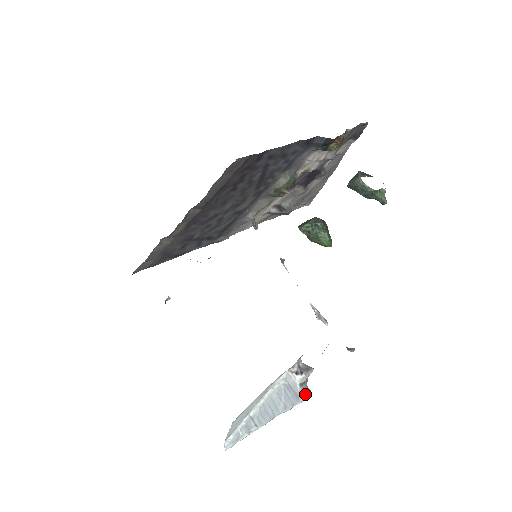
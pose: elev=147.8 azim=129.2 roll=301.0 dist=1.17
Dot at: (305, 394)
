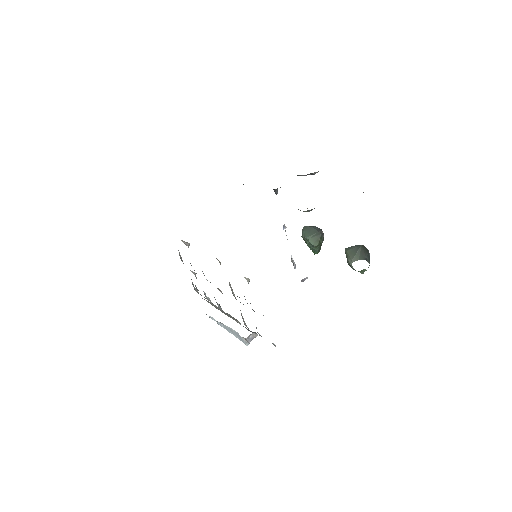
Dot at: (247, 345)
